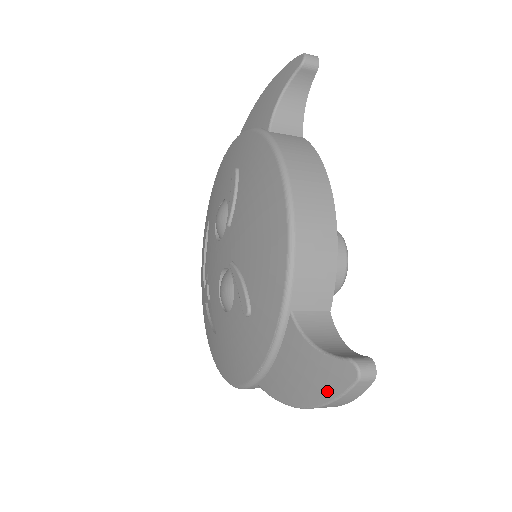
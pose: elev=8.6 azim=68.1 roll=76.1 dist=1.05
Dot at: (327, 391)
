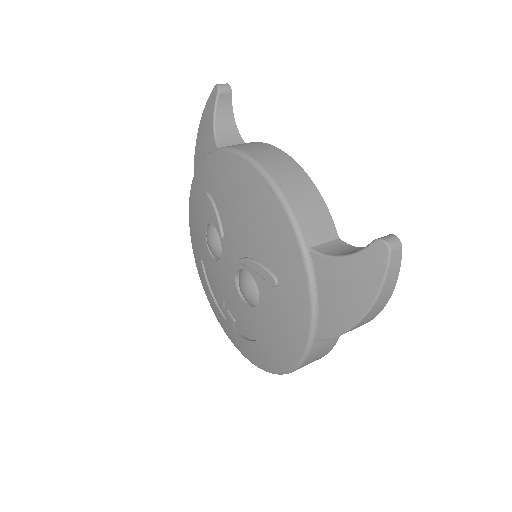
Dot at: (373, 282)
